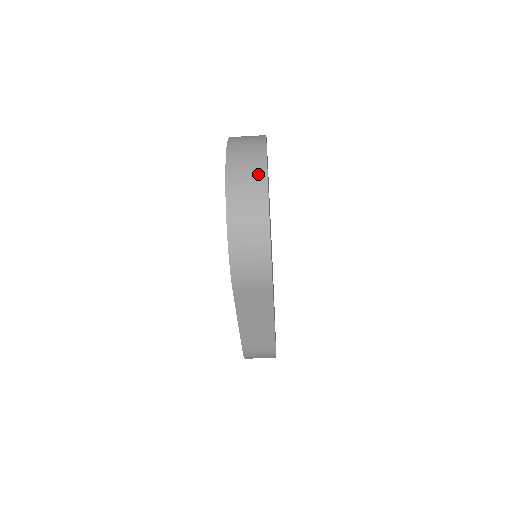
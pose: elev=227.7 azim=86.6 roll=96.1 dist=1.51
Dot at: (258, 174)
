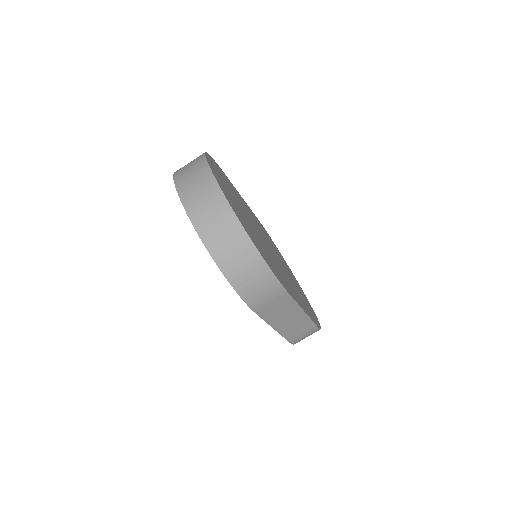
Dot at: (219, 206)
